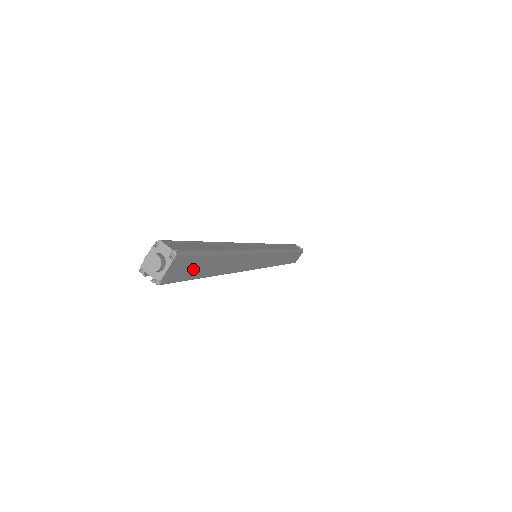
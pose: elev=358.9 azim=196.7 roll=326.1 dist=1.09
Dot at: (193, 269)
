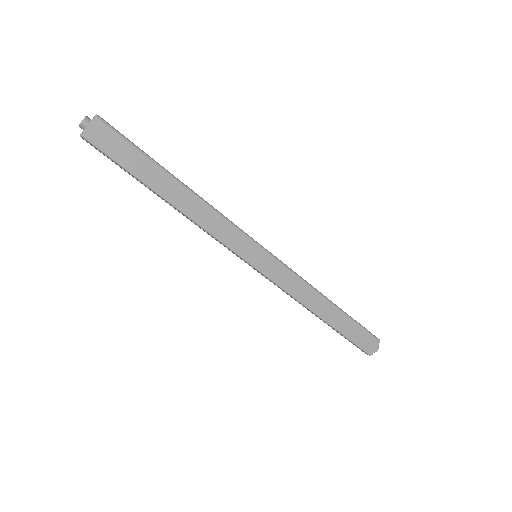
Dot at: (125, 155)
